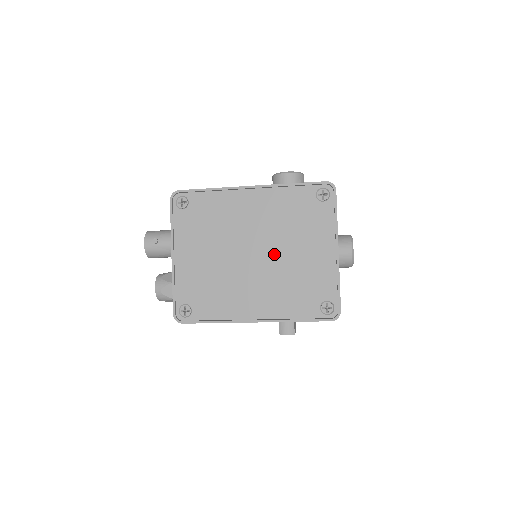
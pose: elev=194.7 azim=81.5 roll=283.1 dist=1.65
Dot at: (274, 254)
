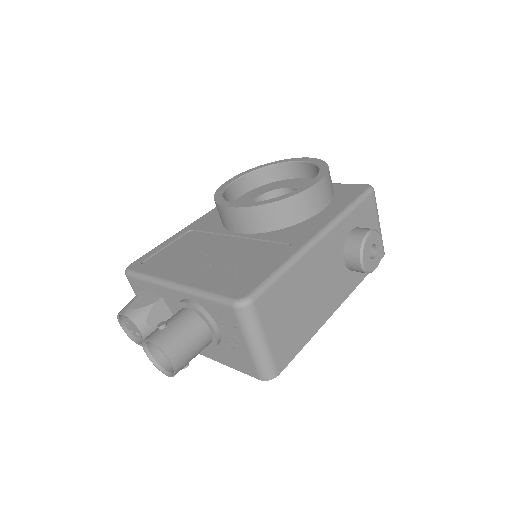
Dot at: occluded
